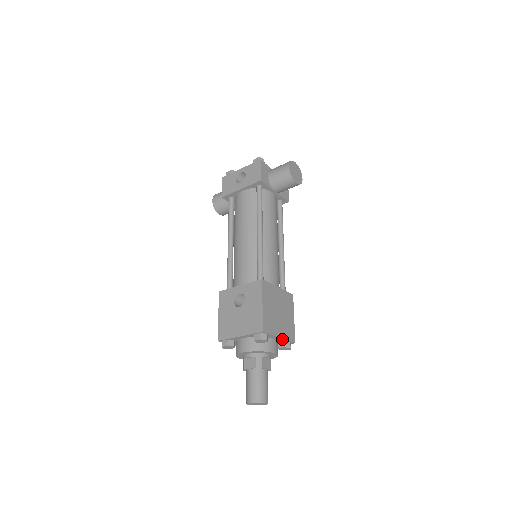
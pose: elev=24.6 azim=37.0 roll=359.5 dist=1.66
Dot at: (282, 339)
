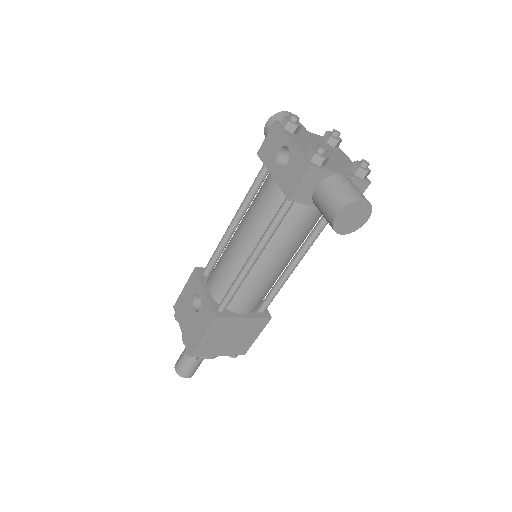
Dot at: (224, 354)
